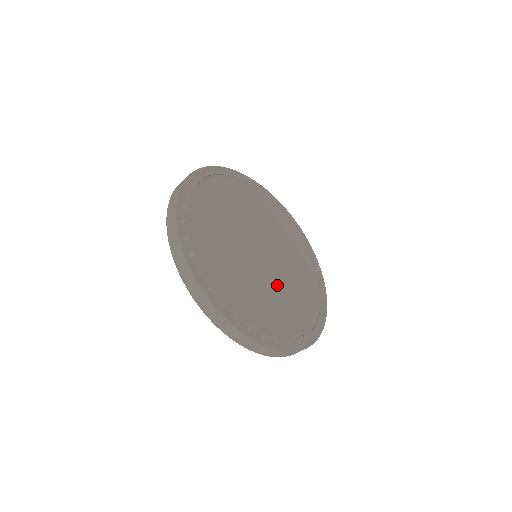
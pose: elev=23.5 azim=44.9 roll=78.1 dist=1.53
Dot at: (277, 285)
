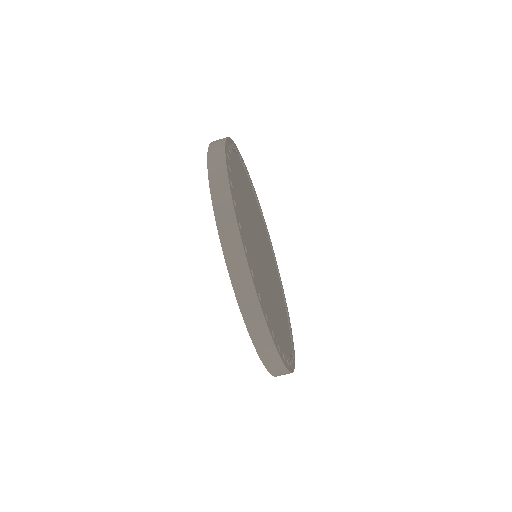
Dot at: (273, 294)
